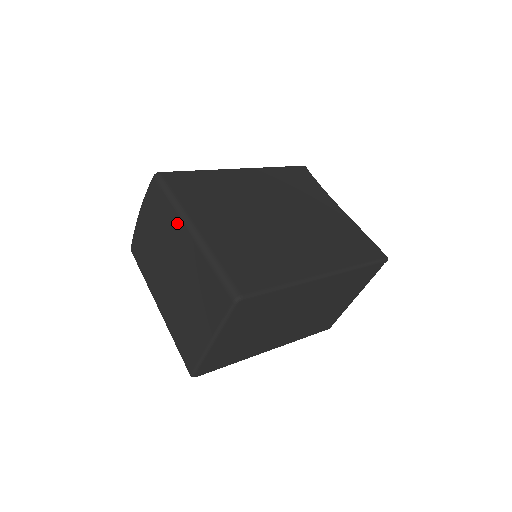
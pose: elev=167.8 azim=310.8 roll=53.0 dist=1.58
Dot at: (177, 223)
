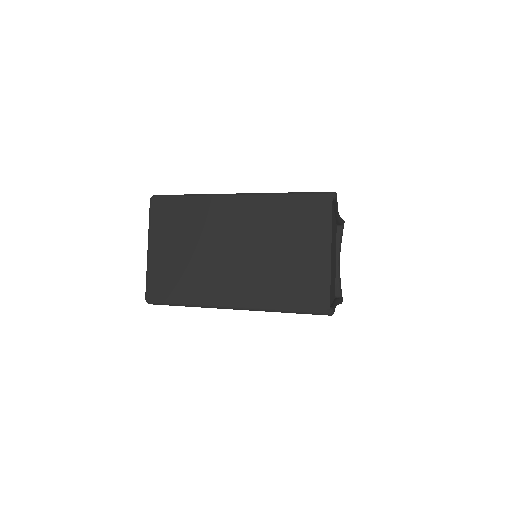
Dot at: occluded
